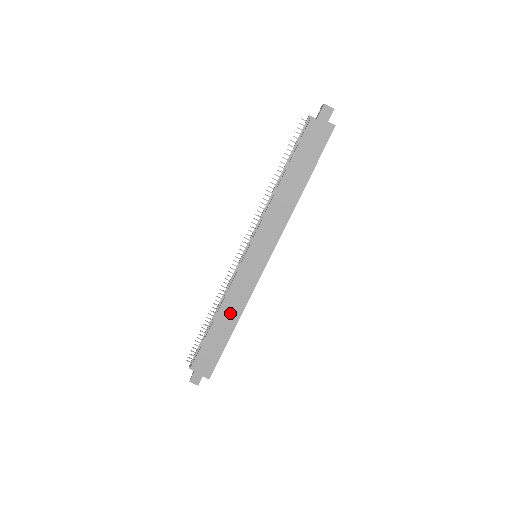
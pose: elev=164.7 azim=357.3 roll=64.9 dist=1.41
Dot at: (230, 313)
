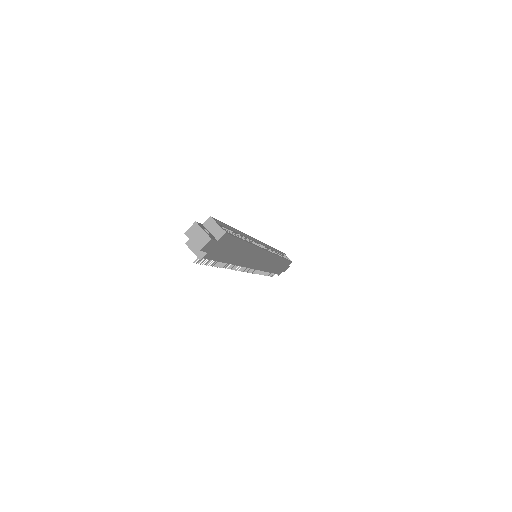
Dot at: occluded
